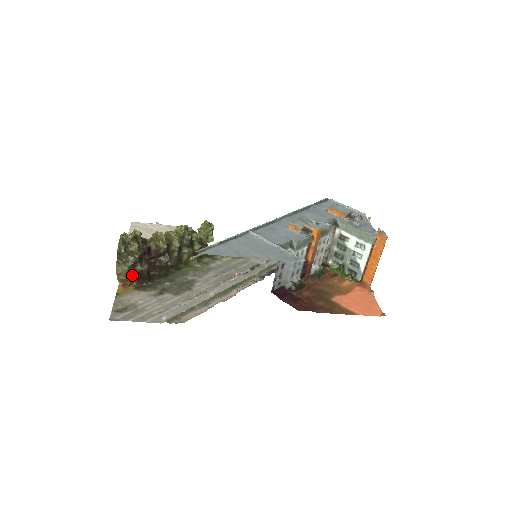
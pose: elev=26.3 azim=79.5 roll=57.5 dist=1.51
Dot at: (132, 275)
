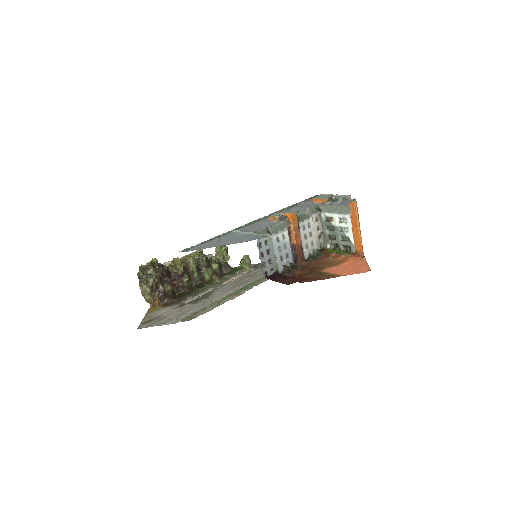
Dot at: (157, 295)
